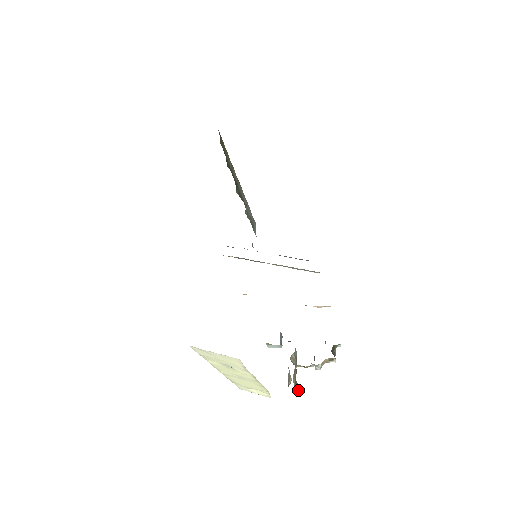
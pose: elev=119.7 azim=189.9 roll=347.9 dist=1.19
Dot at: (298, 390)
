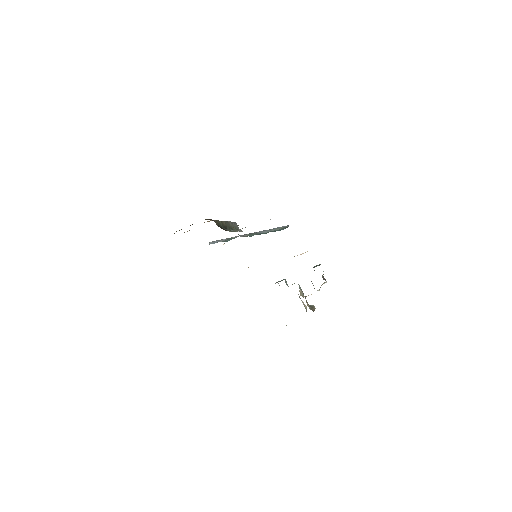
Dot at: (313, 310)
